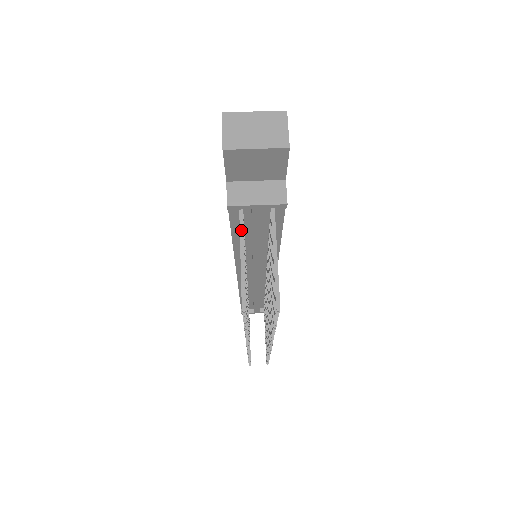
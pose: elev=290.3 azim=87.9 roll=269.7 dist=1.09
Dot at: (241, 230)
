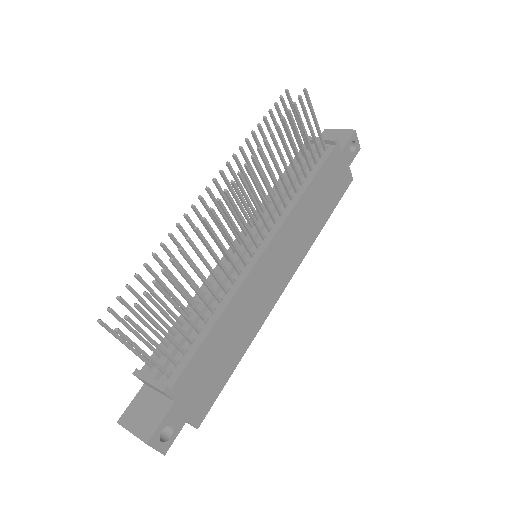
Dot at: occluded
